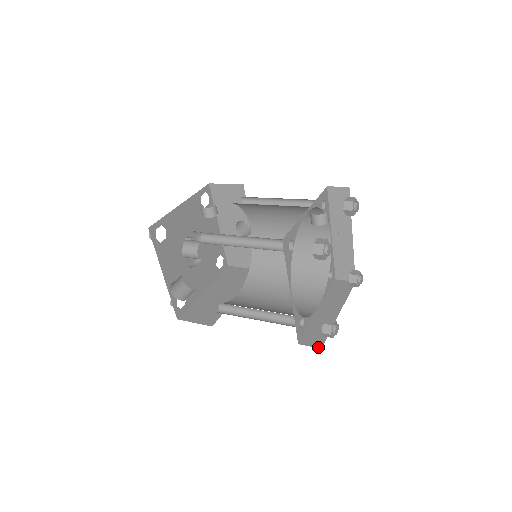
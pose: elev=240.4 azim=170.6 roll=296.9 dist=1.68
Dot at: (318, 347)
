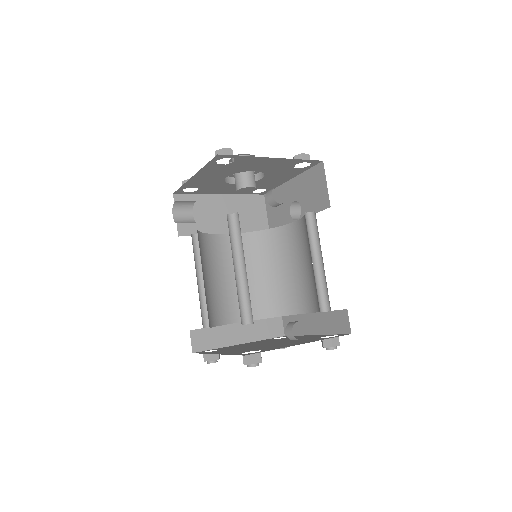
Dot at: (193, 349)
